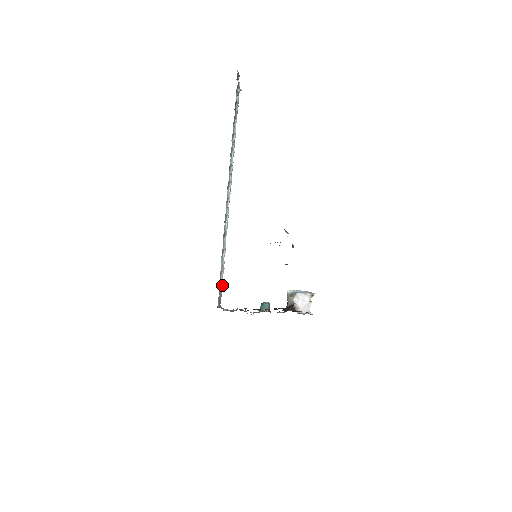
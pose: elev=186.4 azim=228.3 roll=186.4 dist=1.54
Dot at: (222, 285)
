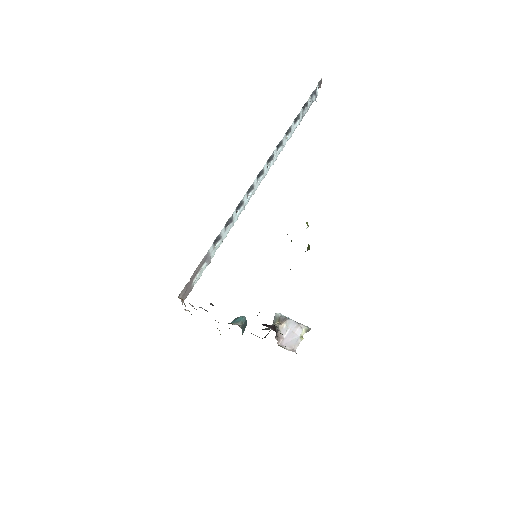
Dot at: (198, 279)
